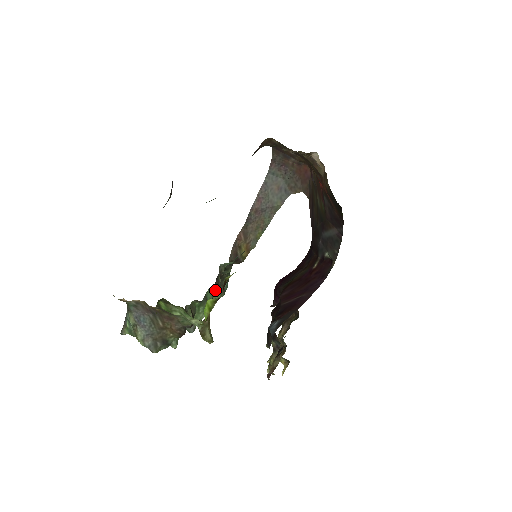
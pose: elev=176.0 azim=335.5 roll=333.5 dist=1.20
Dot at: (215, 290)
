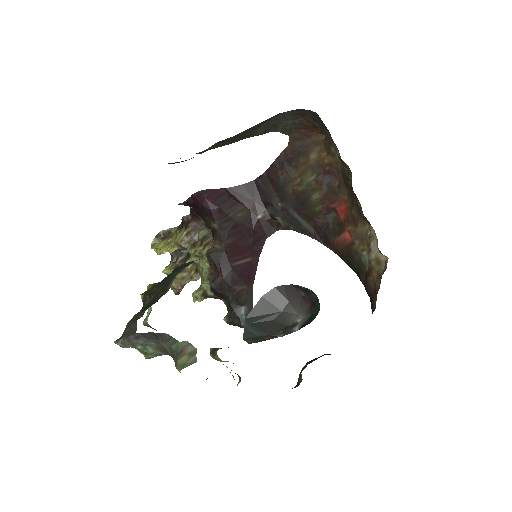
Dot at: occluded
